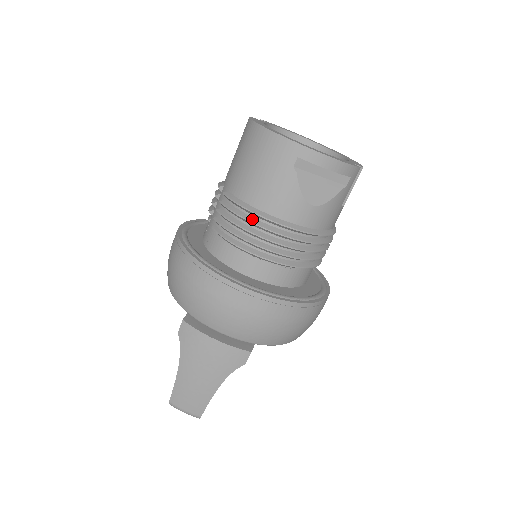
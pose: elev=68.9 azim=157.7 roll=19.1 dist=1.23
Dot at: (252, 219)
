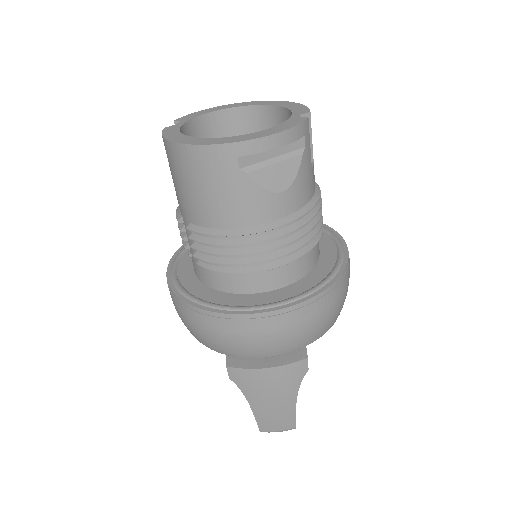
Dot at: (231, 241)
